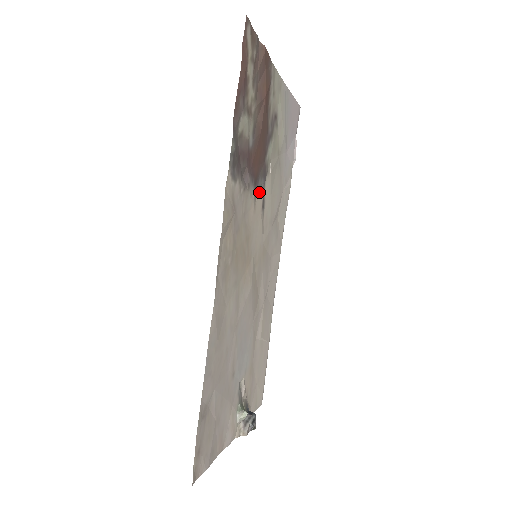
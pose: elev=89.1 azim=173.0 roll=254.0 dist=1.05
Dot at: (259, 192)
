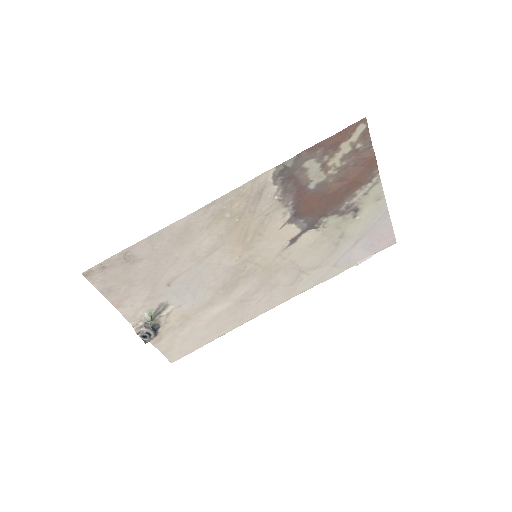
Dot at: (295, 226)
